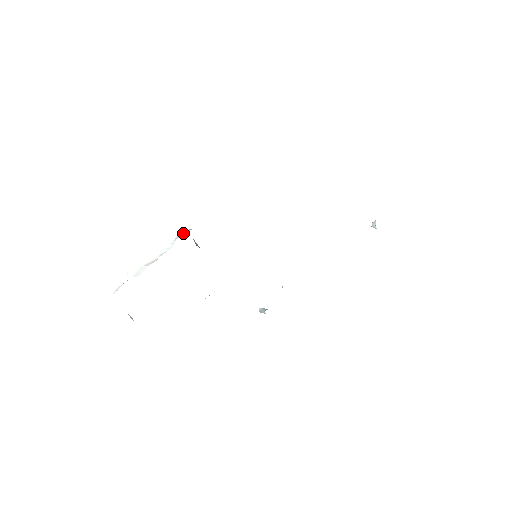
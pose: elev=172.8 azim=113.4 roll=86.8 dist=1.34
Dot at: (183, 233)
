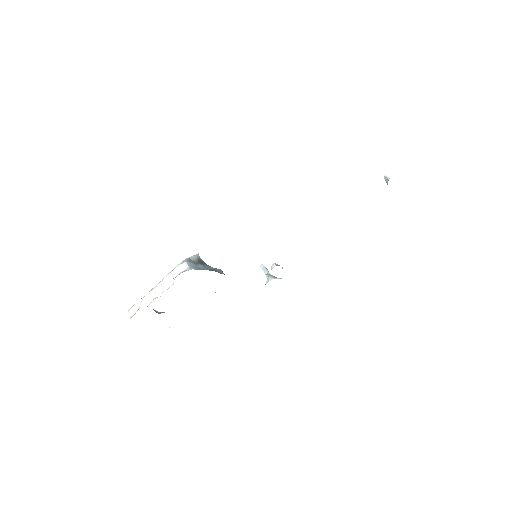
Dot at: (181, 270)
